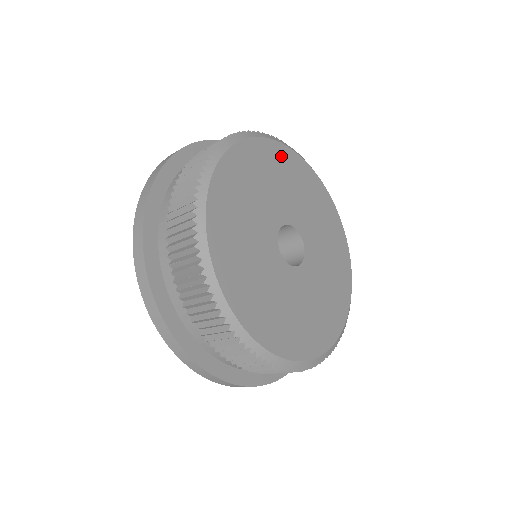
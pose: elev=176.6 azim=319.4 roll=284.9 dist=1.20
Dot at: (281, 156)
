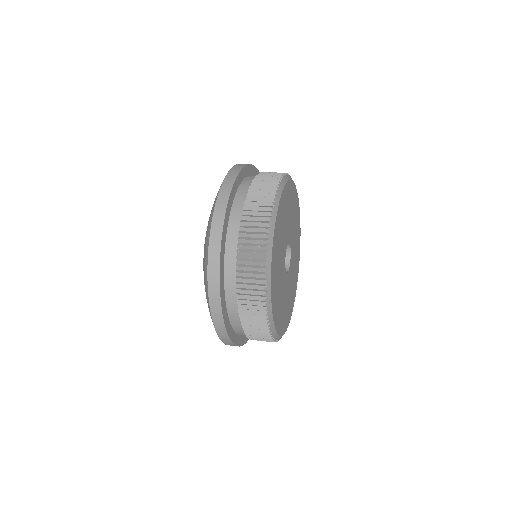
Dot at: (287, 193)
